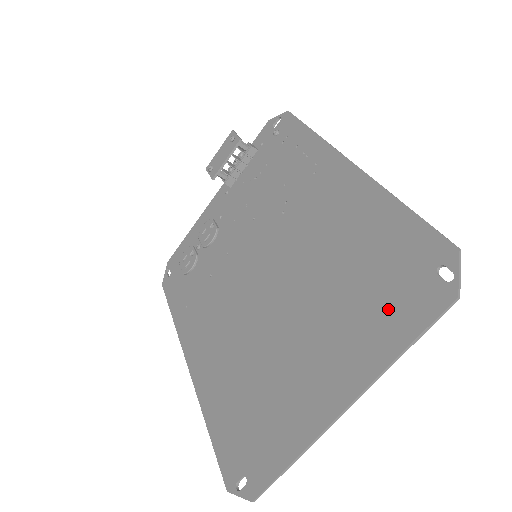
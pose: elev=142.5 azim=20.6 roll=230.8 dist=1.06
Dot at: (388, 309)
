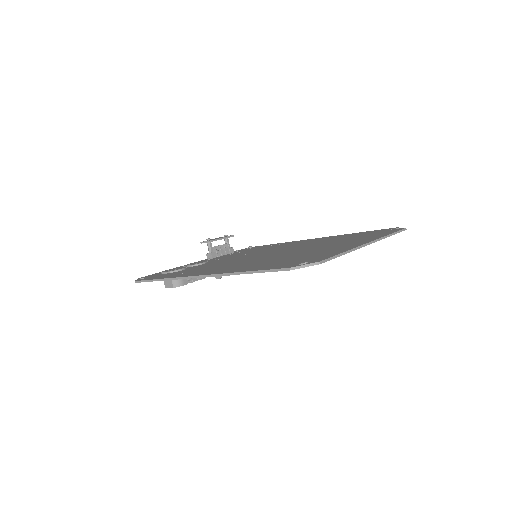
Dot at: (373, 235)
